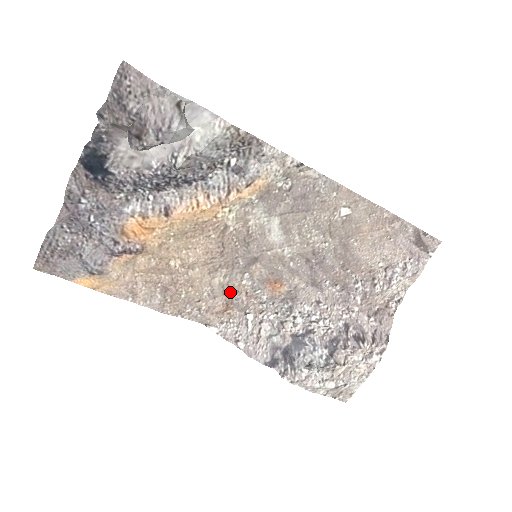
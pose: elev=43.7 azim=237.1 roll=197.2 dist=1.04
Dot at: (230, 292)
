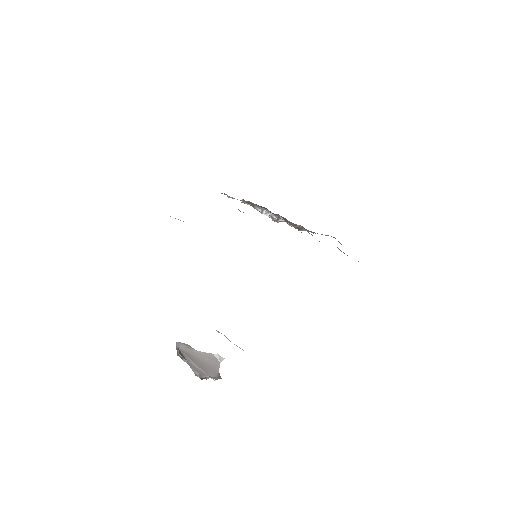
Dot at: occluded
